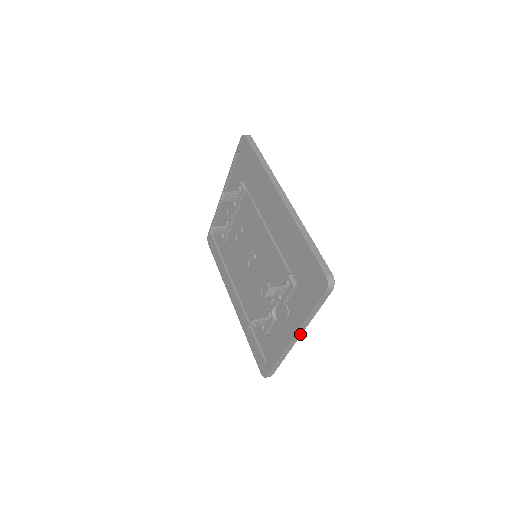
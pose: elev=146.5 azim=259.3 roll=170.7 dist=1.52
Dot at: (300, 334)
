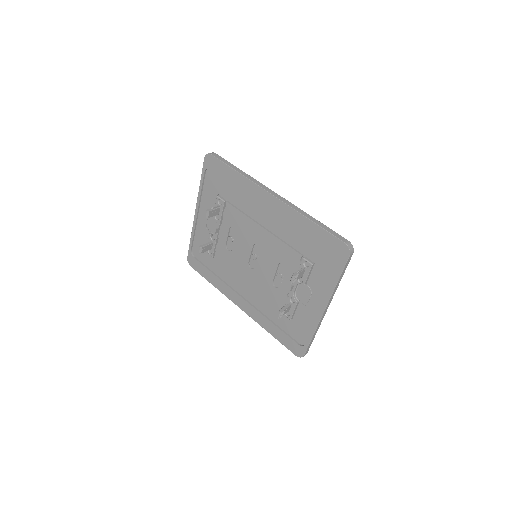
Dot at: (329, 304)
